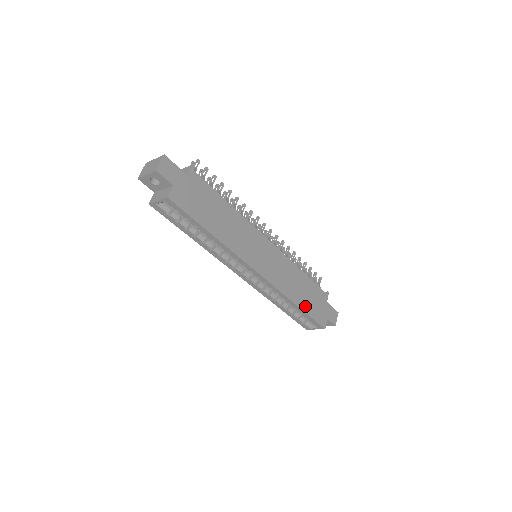
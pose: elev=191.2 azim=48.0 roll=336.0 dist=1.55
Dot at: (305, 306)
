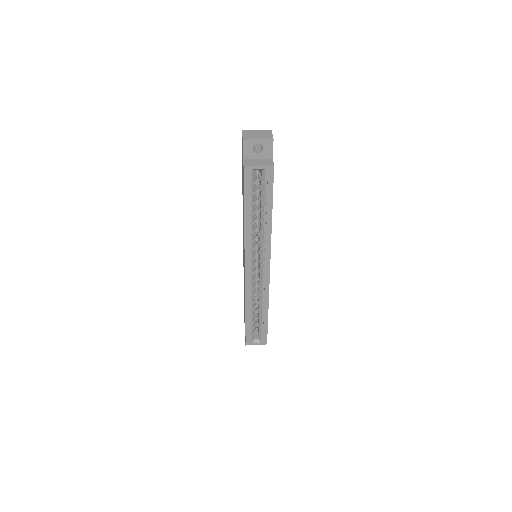
Dot at: occluded
